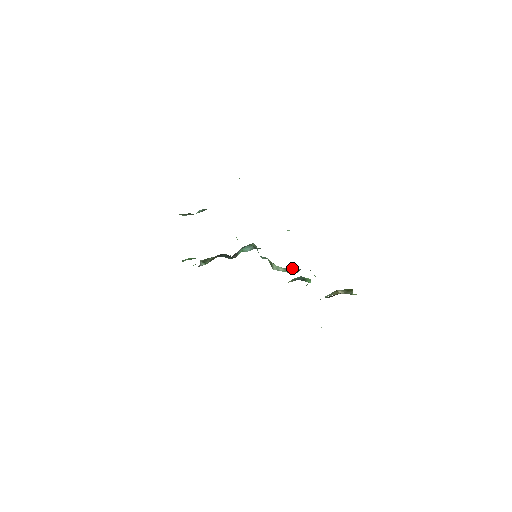
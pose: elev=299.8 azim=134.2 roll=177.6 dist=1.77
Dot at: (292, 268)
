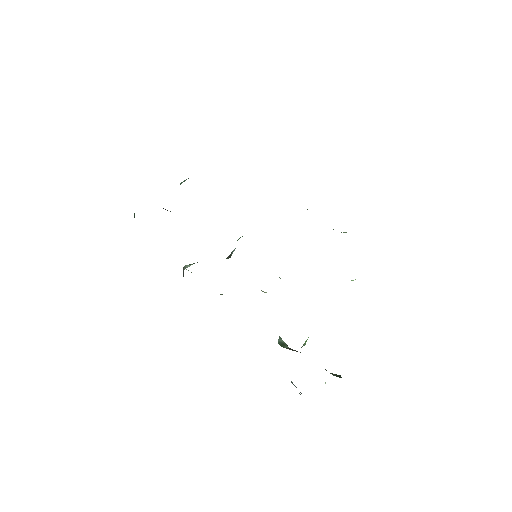
Dot at: occluded
